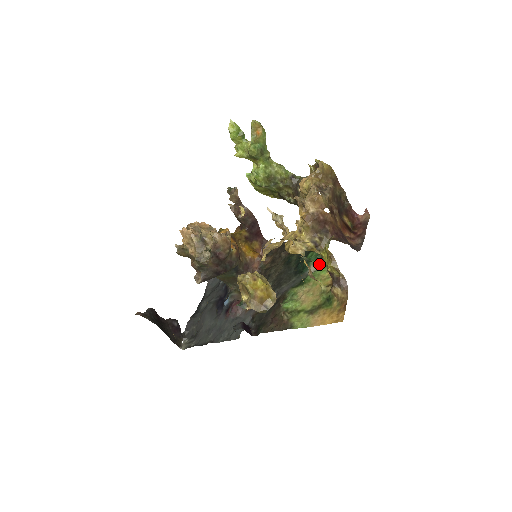
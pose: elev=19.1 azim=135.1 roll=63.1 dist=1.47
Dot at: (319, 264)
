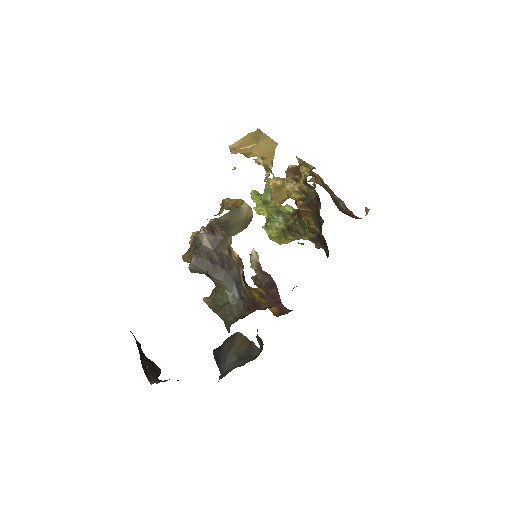
Dot at: occluded
